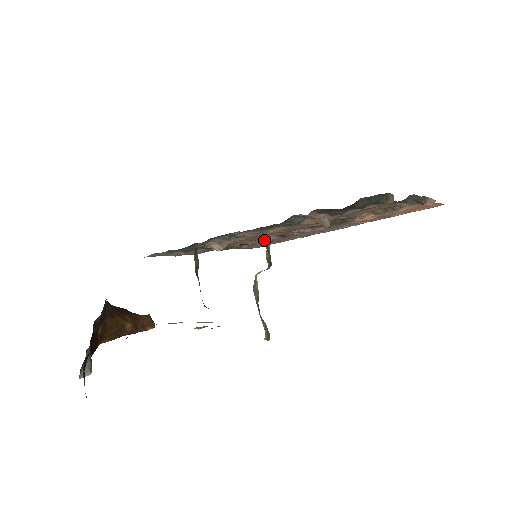
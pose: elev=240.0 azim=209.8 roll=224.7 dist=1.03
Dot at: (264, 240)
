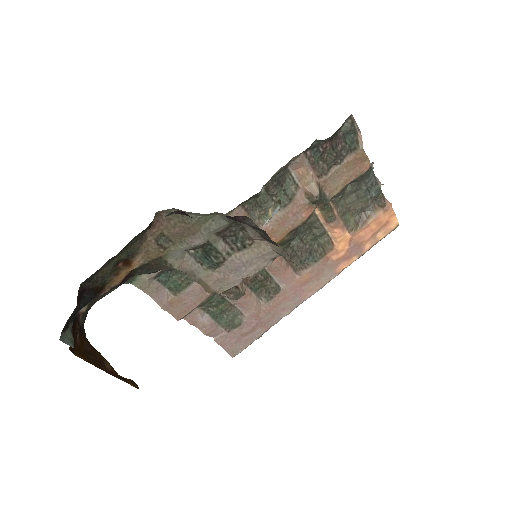
Dot at: (252, 299)
